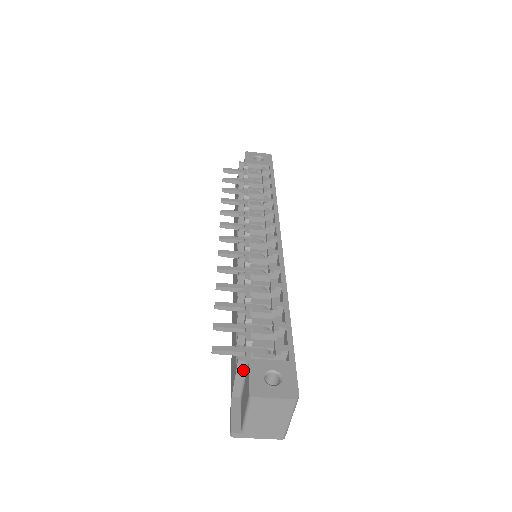
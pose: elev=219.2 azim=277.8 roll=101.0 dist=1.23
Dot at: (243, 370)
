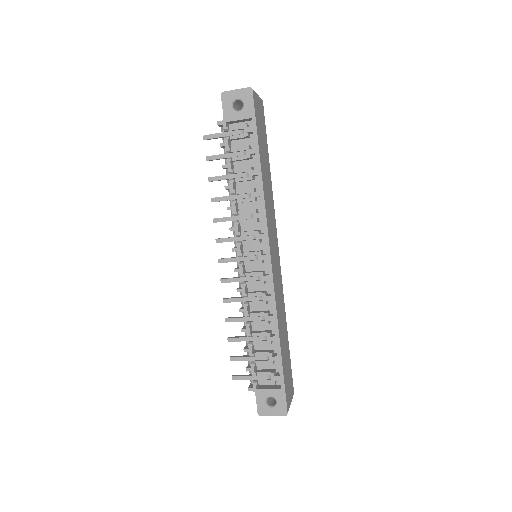
Dot at: occluded
